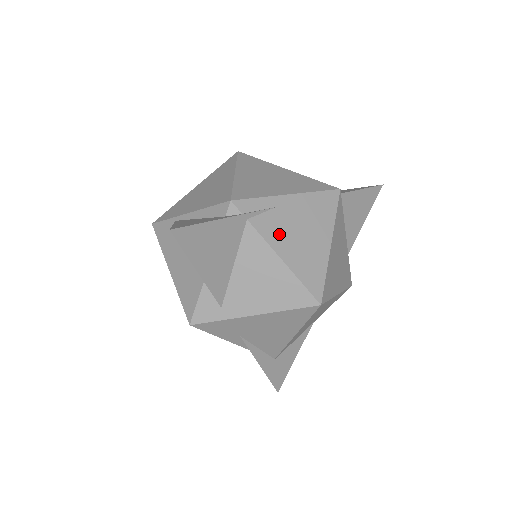
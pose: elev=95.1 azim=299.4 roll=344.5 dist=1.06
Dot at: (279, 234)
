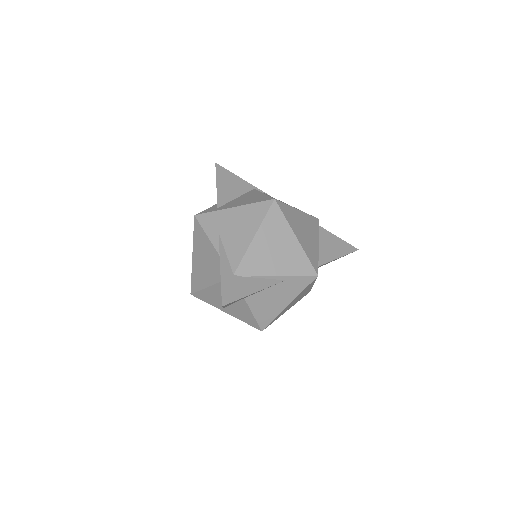
Dot at: occluded
